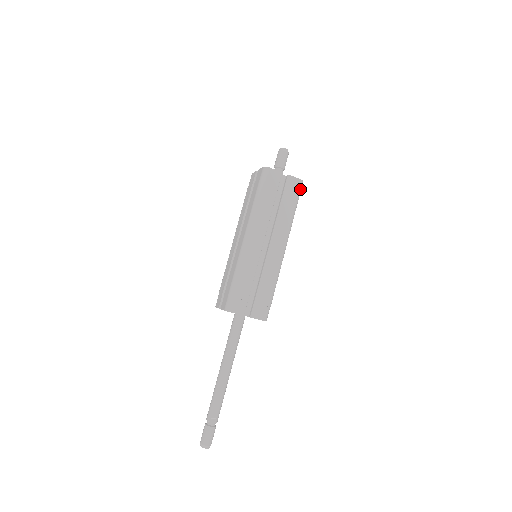
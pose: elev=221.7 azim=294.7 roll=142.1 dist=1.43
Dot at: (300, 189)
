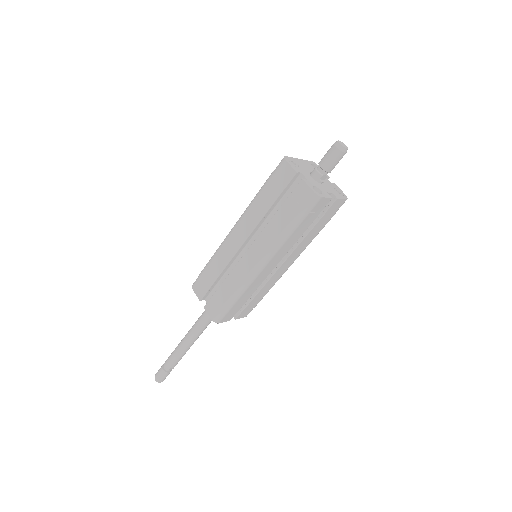
Dot at: (340, 206)
